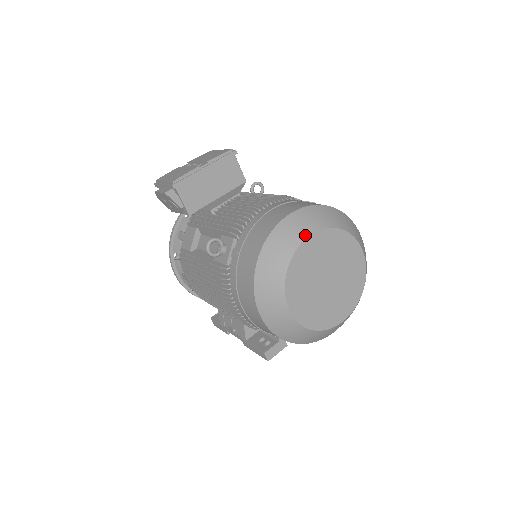
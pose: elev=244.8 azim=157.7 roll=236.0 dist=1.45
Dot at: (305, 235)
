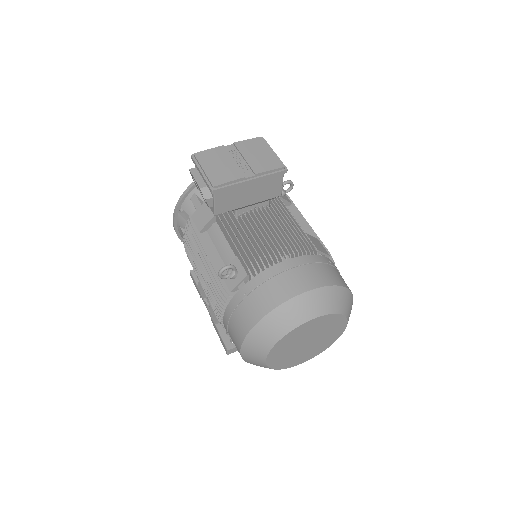
Dot at: (310, 317)
